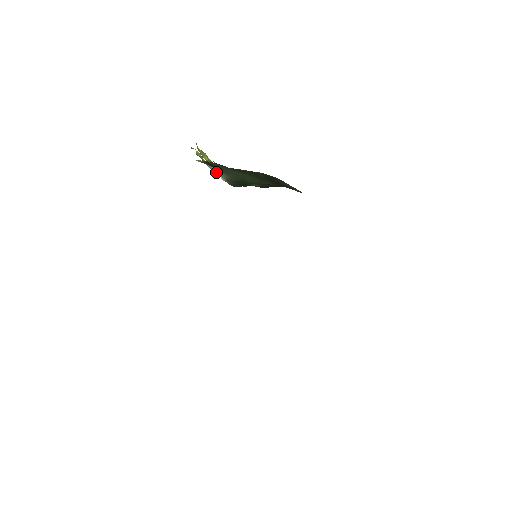
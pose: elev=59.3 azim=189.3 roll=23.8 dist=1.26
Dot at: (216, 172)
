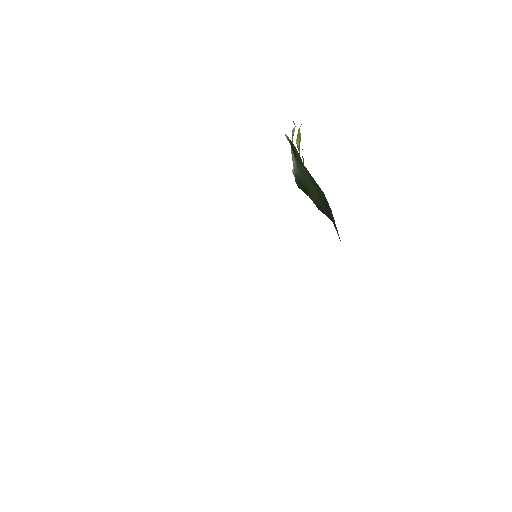
Dot at: (293, 159)
